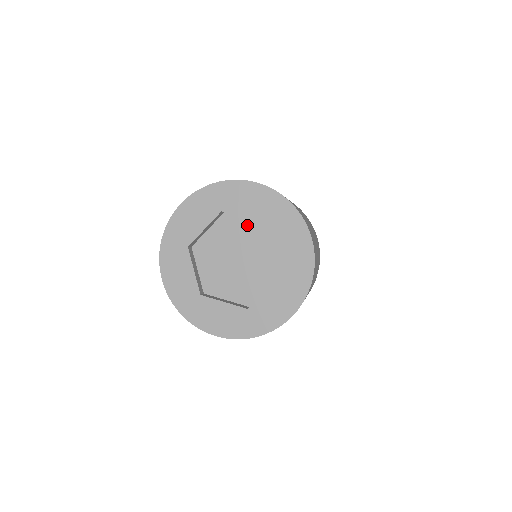
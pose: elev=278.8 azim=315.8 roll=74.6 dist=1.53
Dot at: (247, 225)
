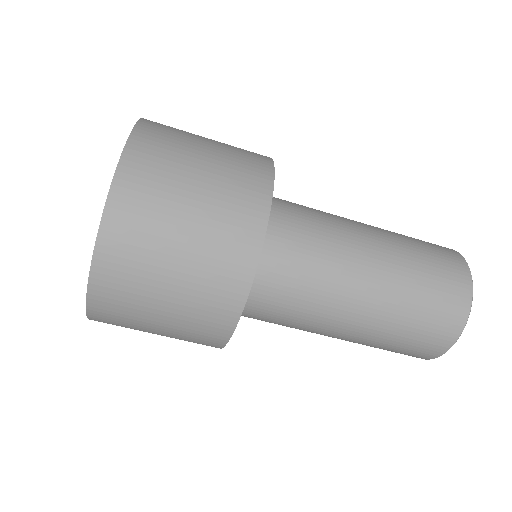
Dot at: occluded
